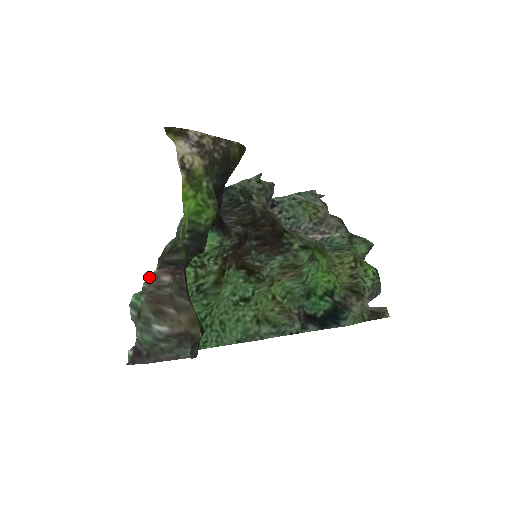
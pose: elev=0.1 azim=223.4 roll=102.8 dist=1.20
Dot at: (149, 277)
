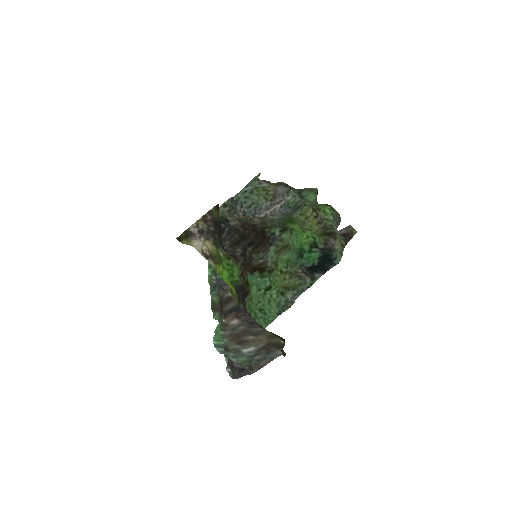
Dot at: (221, 326)
